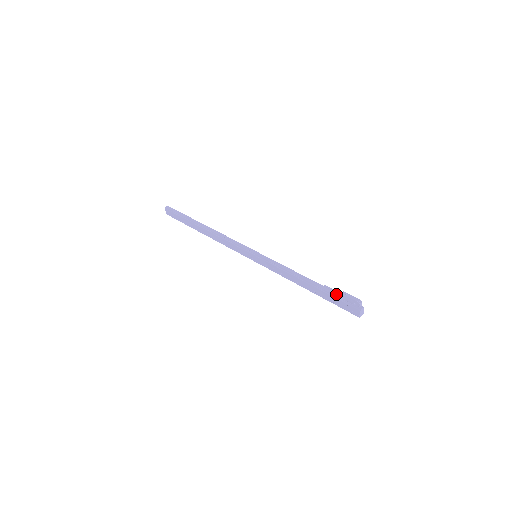
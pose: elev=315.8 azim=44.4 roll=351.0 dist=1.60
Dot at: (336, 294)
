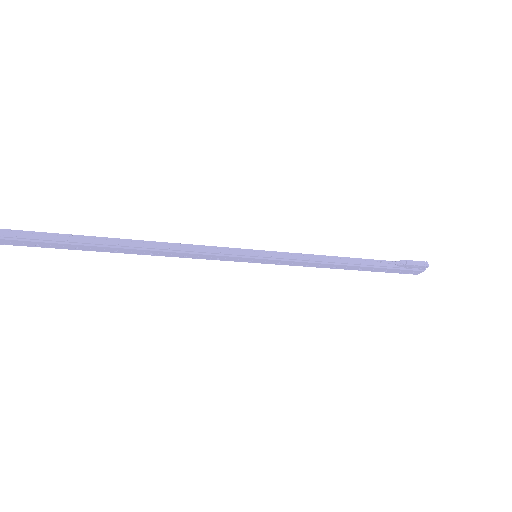
Dot at: (394, 264)
